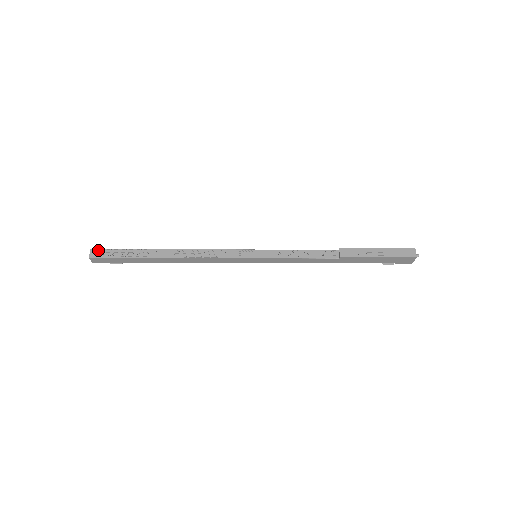
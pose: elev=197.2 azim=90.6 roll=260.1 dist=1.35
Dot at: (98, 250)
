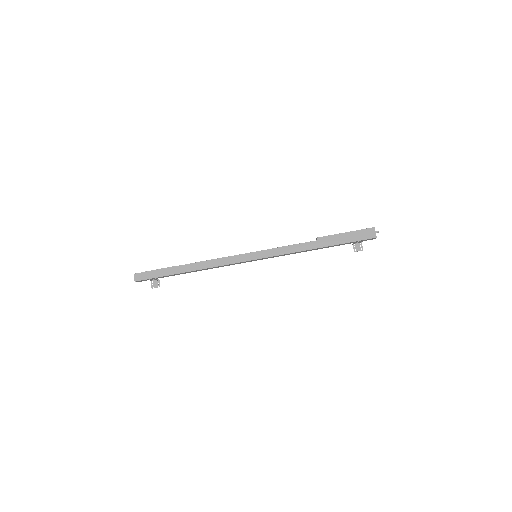
Dot at: occluded
